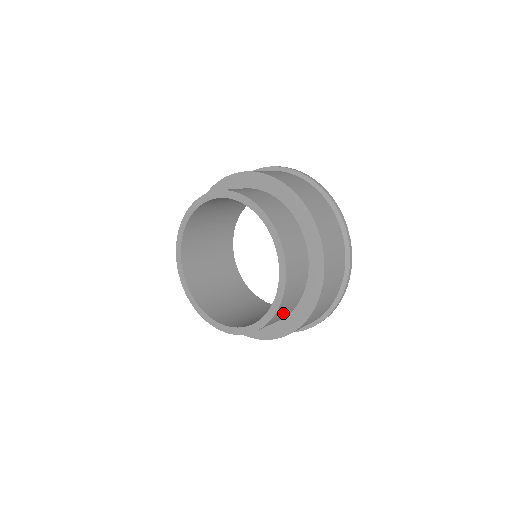
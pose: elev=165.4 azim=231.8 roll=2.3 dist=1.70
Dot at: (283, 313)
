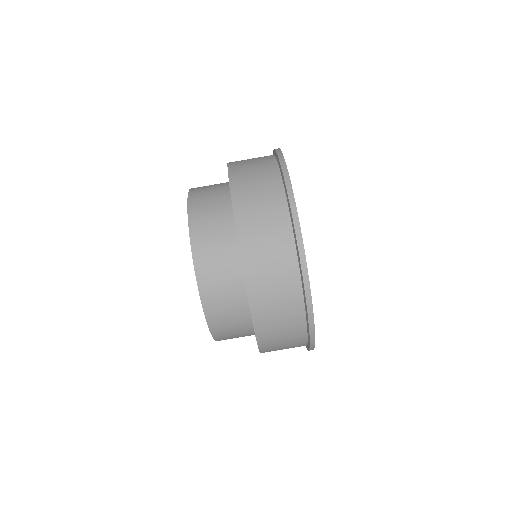
Dot at: (222, 284)
